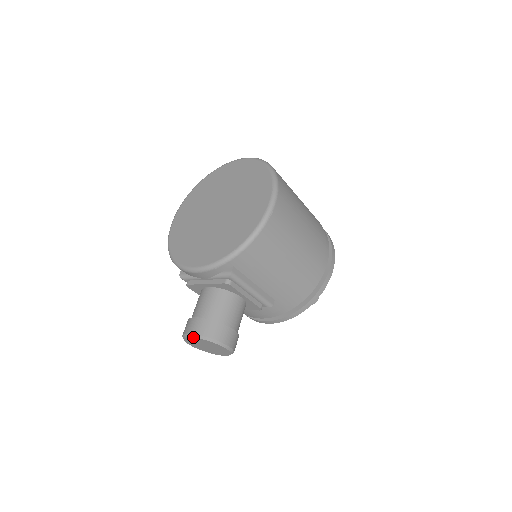
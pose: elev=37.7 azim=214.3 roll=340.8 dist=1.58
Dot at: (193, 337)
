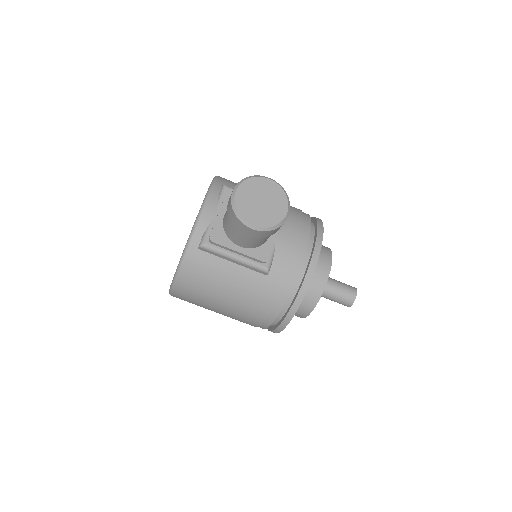
Dot at: (236, 188)
